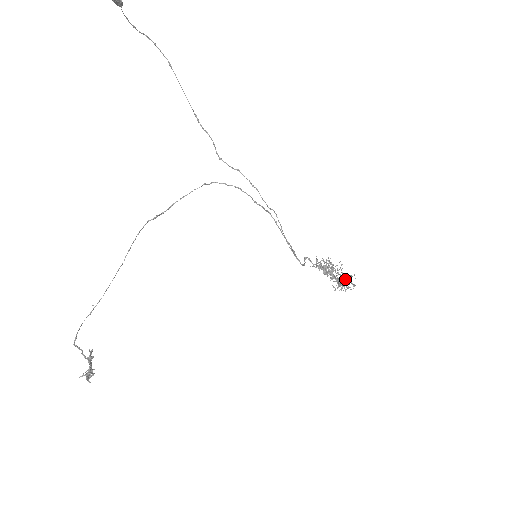
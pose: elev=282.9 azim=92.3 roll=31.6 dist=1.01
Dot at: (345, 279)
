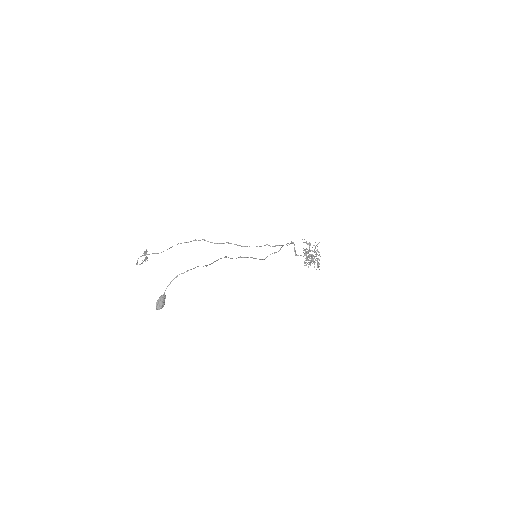
Dot at: occluded
